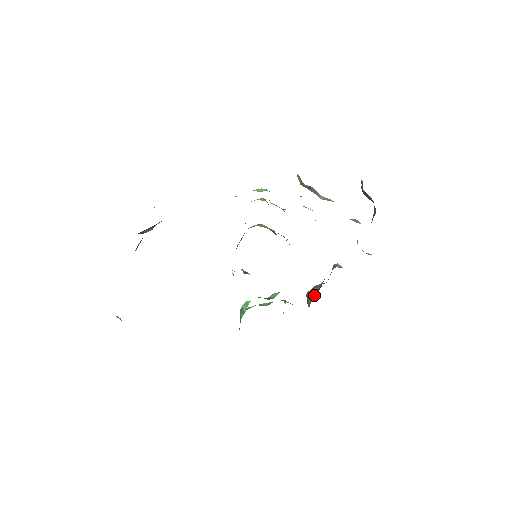
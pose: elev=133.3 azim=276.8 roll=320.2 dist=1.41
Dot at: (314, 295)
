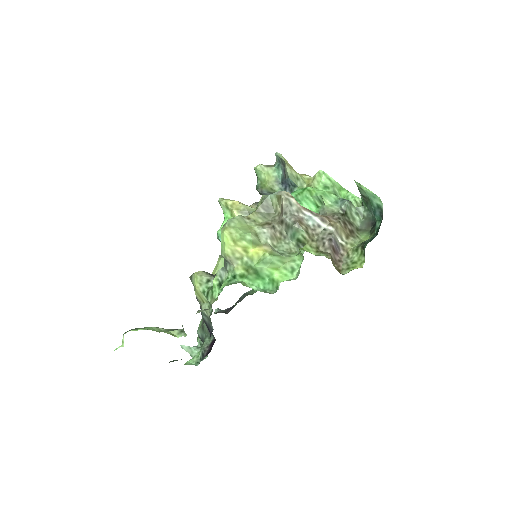
Dot at: occluded
